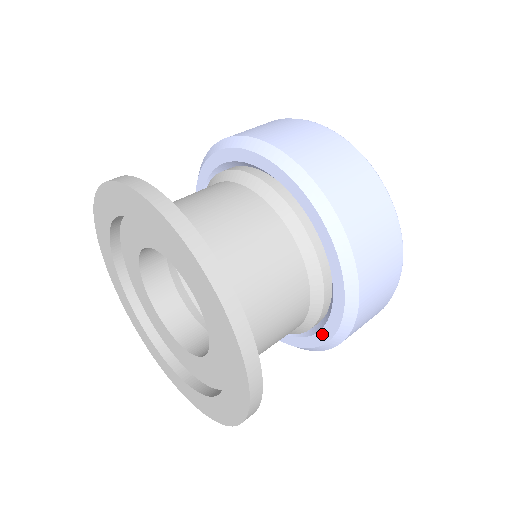
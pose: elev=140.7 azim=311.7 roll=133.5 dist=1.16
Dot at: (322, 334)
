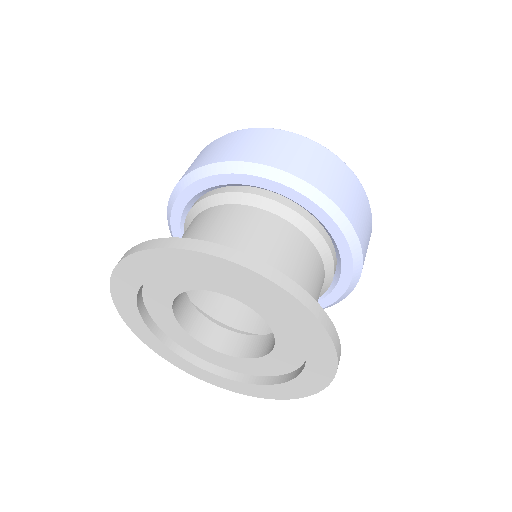
Dot at: (337, 239)
